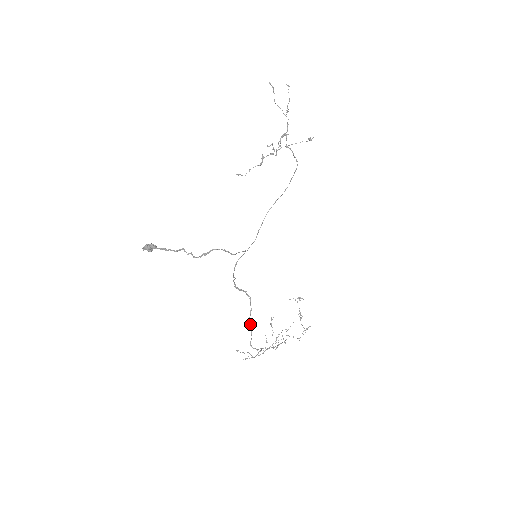
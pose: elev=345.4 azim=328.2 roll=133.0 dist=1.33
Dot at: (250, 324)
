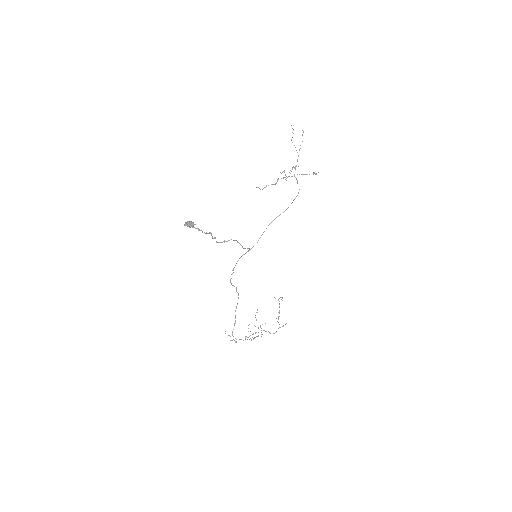
Dot at: (235, 315)
